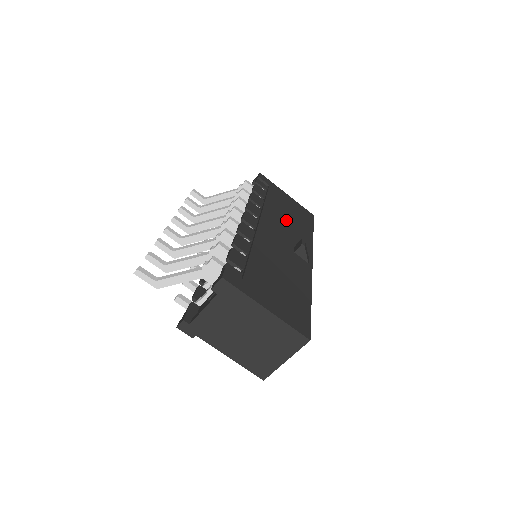
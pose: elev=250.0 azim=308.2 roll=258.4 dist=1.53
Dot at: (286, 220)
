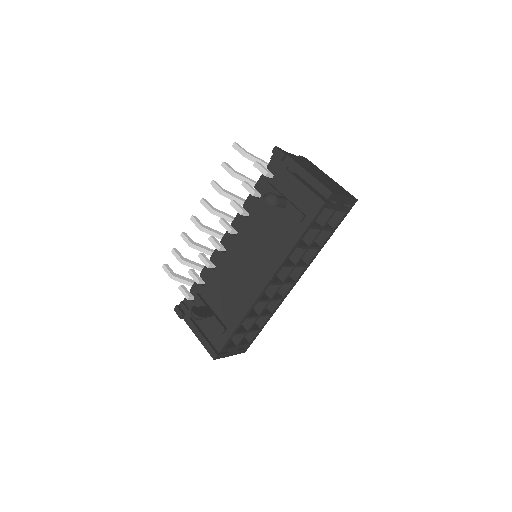
Dot at: occluded
